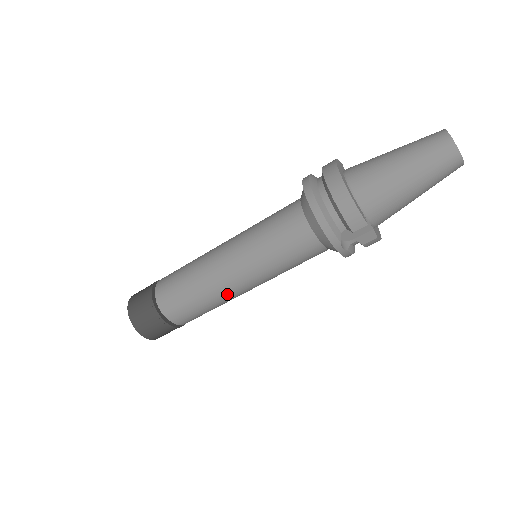
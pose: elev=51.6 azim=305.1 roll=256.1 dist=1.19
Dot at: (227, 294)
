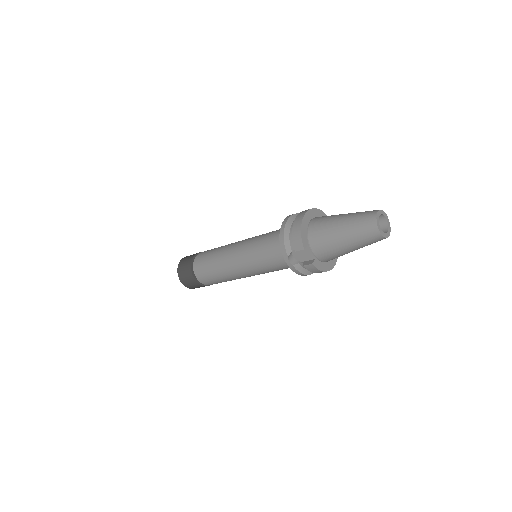
Dot at: (227, 270)
